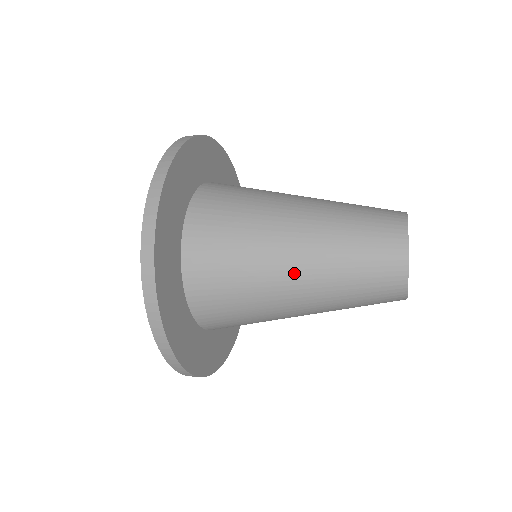
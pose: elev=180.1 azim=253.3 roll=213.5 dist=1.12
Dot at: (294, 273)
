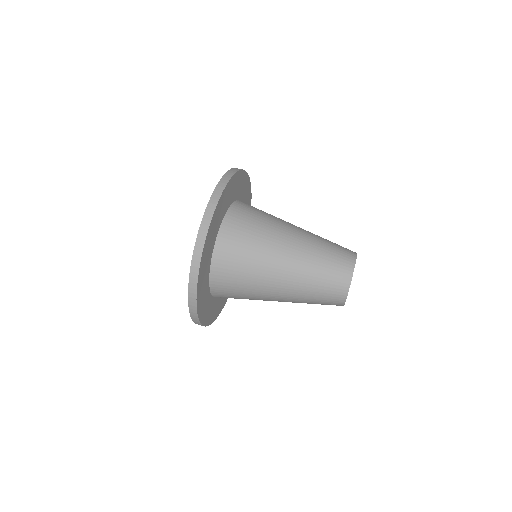
Dot at: (278, 291)
